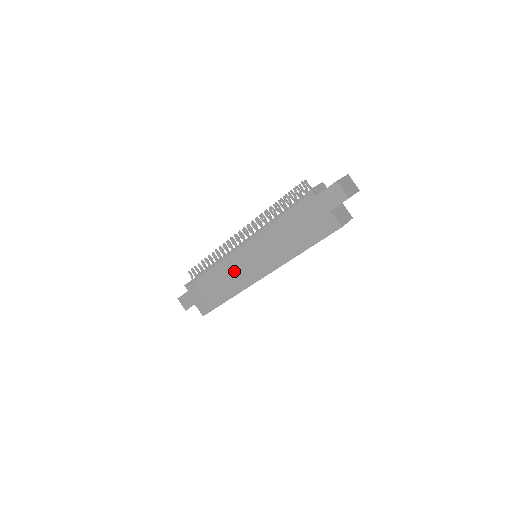
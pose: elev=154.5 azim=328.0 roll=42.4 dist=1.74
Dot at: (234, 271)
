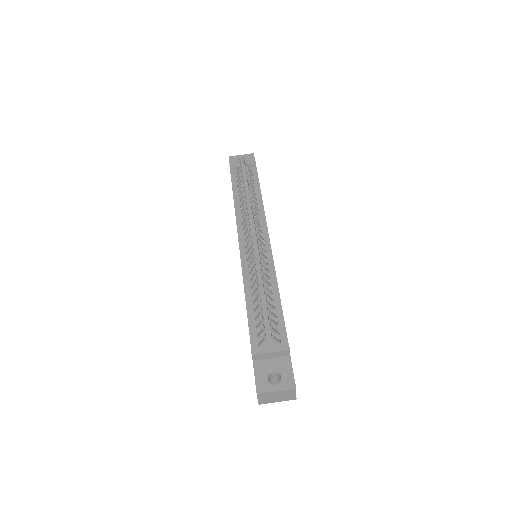
Dot at: occluded
